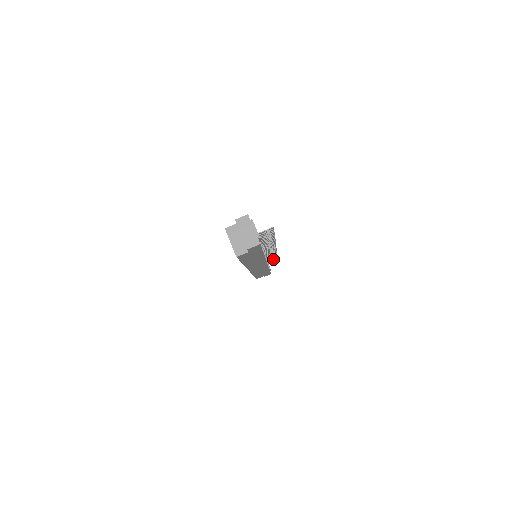
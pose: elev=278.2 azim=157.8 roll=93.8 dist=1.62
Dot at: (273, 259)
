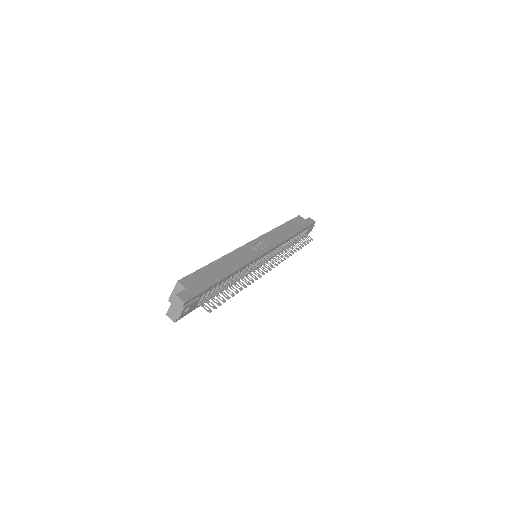
Dot at: (302, 242)
